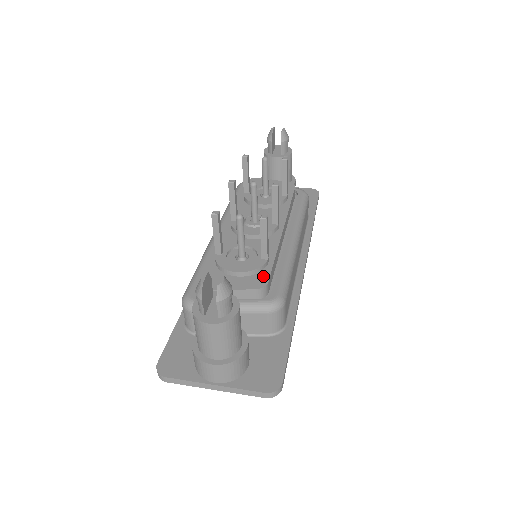
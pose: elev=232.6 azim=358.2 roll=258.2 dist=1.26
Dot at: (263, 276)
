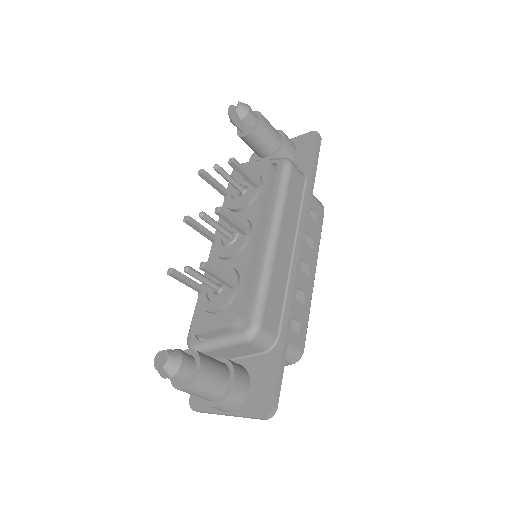
Dot at: (234, 308)
